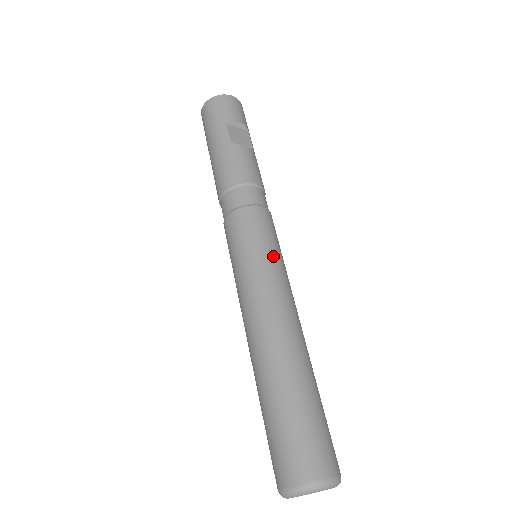
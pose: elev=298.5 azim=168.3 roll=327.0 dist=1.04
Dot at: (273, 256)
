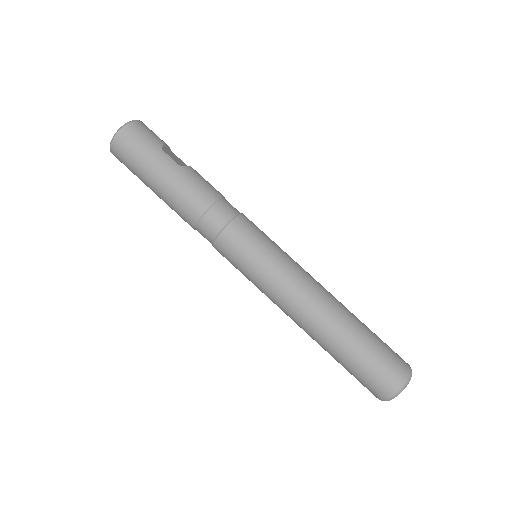
Dot at: (280, 248)
